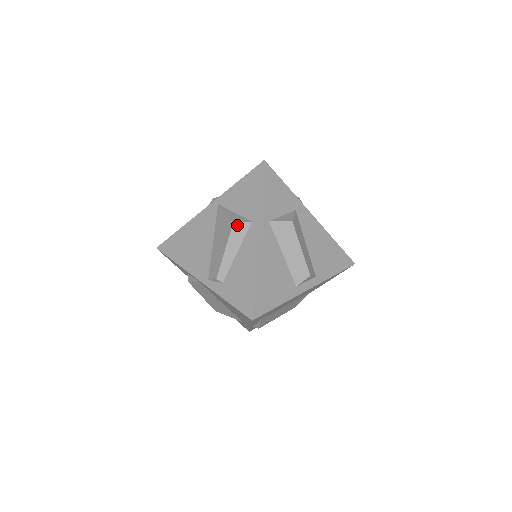
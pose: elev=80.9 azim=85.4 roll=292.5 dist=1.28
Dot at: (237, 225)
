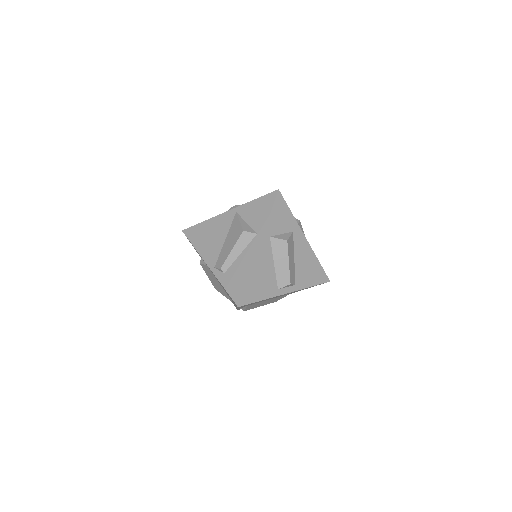
Dot at: (245, 234)
